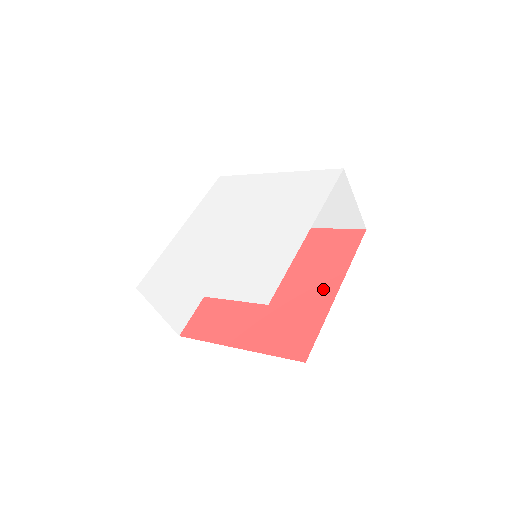
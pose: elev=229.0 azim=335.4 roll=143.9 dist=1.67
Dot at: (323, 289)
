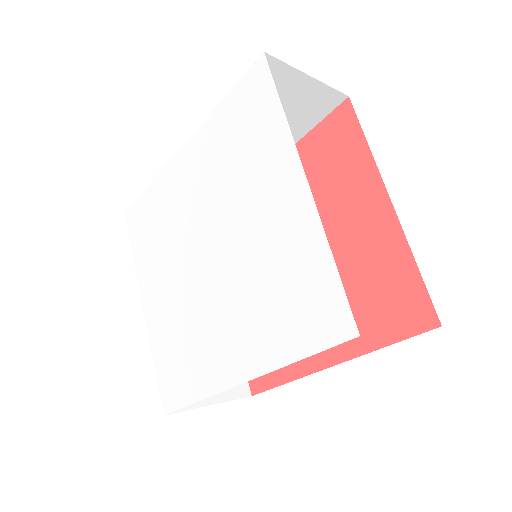
Dot at: occluded
